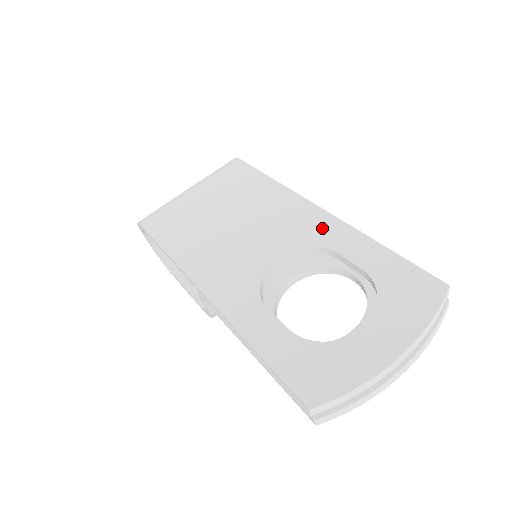
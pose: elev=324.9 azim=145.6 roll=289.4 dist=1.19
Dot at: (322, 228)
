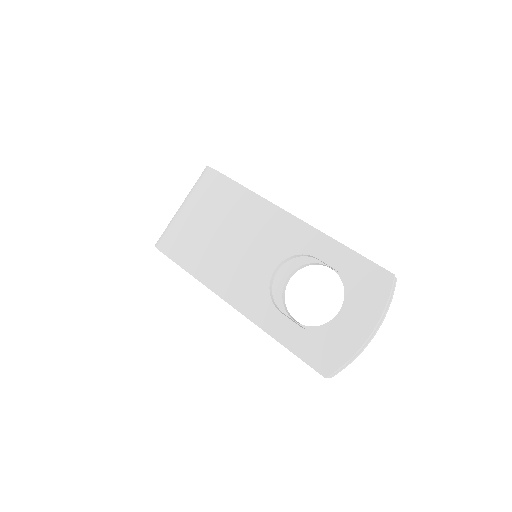
Dot at: (300, 236)
